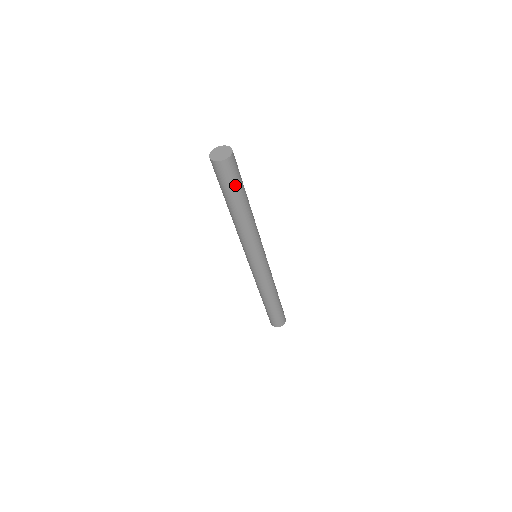
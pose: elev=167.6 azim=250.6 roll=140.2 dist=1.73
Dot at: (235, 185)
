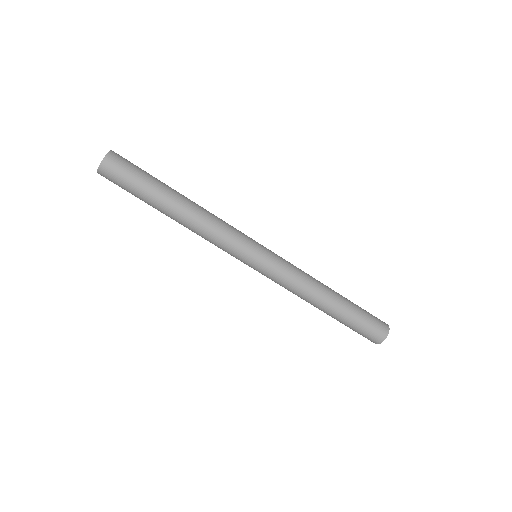
Dot at: (134, 189)
